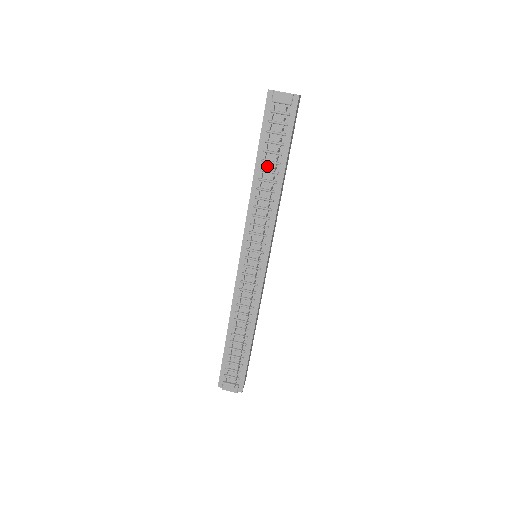
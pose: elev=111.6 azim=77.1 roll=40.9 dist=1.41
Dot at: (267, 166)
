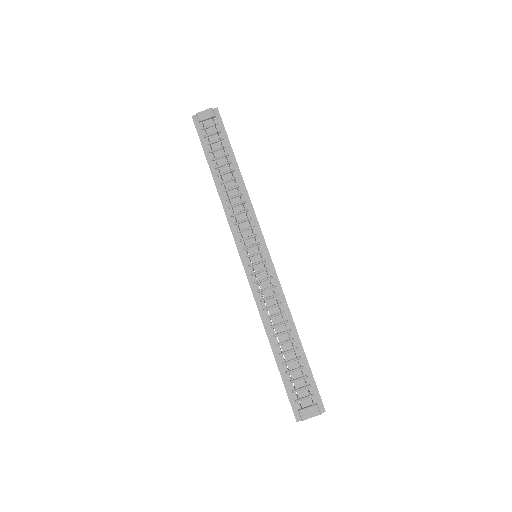
Dot at: (222, 170)
